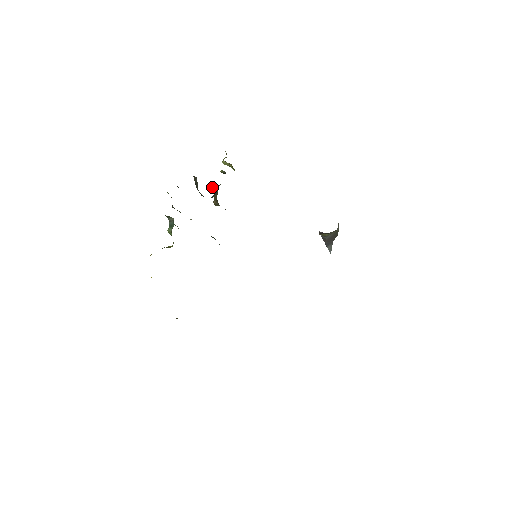
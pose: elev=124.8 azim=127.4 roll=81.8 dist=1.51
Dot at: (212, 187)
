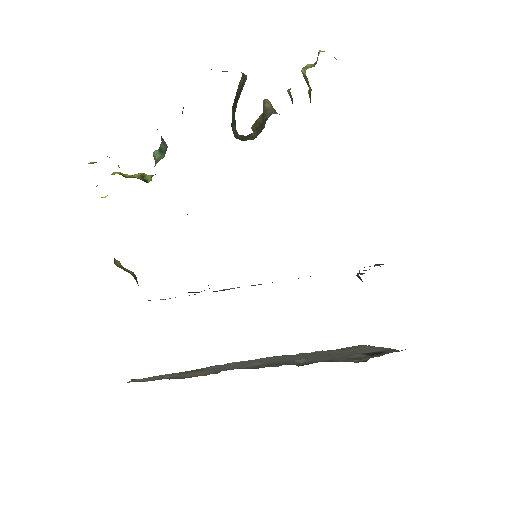
Dot at: (263, 101)
